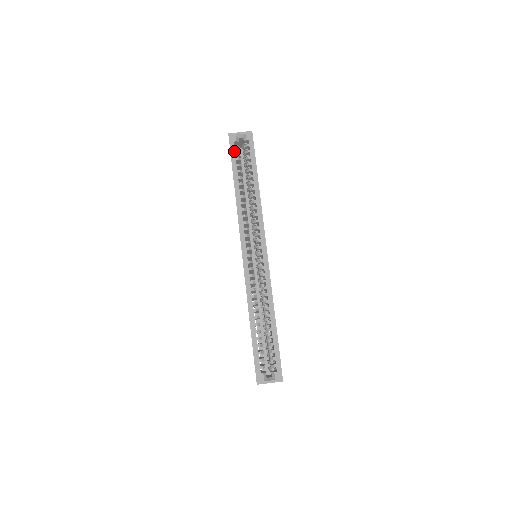
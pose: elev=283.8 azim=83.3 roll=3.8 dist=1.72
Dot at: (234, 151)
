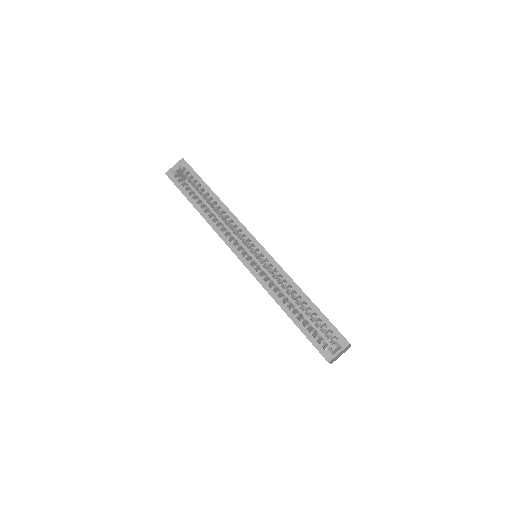
Dot at: (178, 183)
